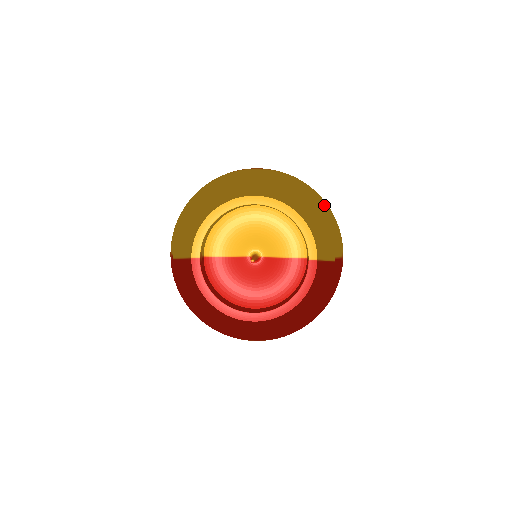
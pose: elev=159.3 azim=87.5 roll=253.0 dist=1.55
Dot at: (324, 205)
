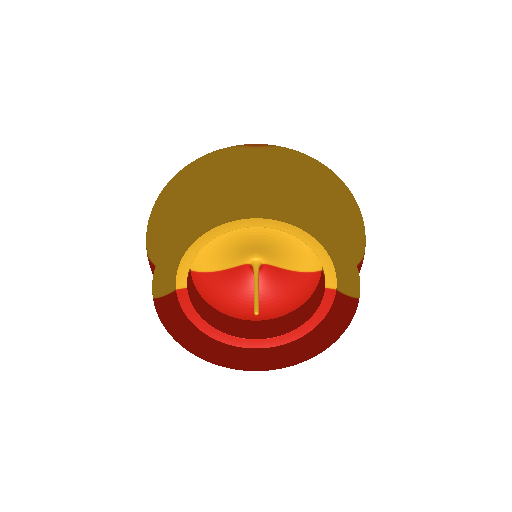
Dot at: (347, 199)
